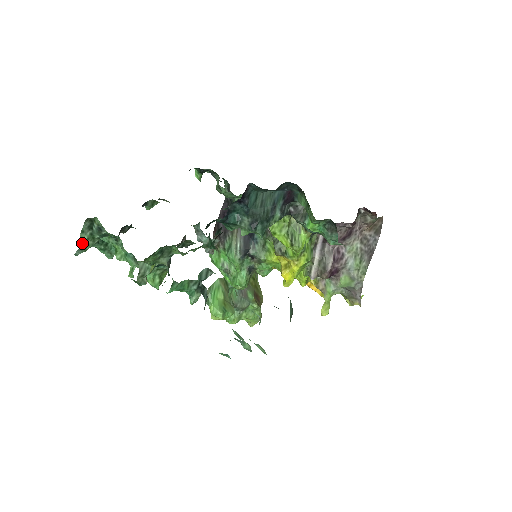
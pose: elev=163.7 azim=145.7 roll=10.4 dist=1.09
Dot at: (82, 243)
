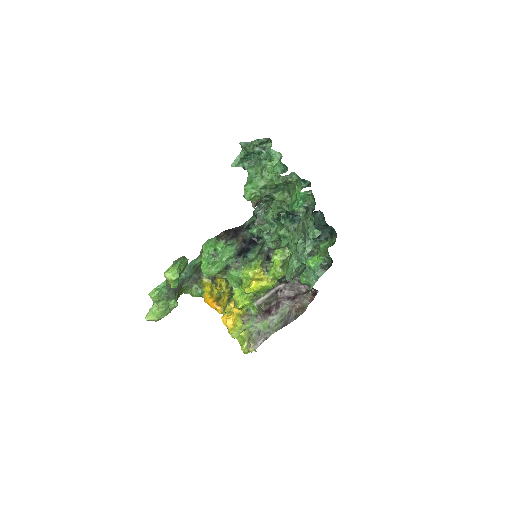
Dot at: (251, 143)
